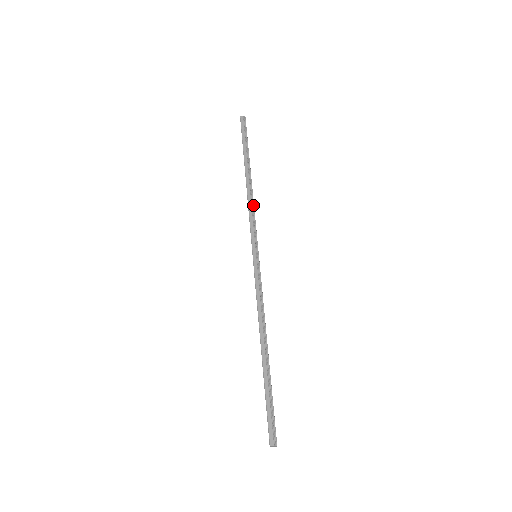
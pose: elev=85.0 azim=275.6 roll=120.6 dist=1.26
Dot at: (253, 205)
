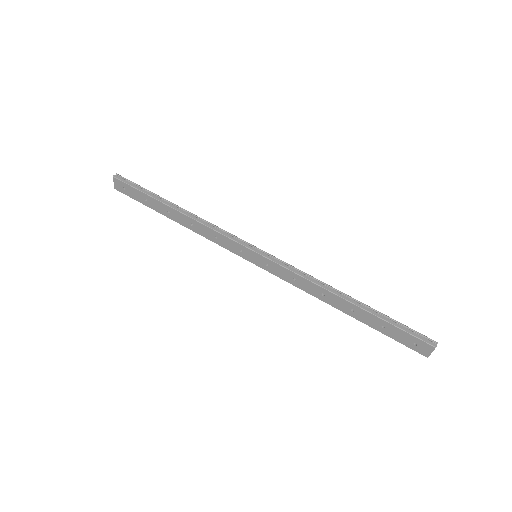
Dot at: (211, 224)
